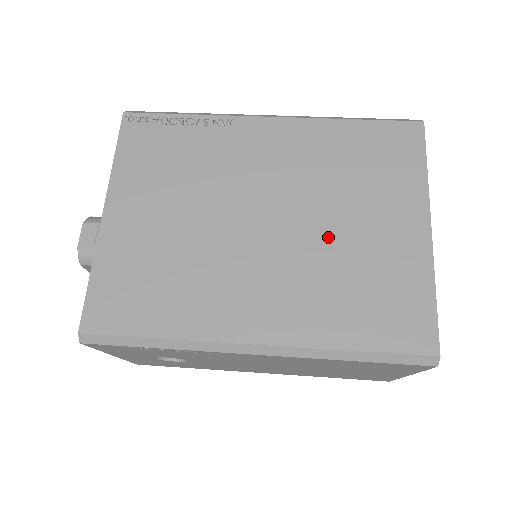
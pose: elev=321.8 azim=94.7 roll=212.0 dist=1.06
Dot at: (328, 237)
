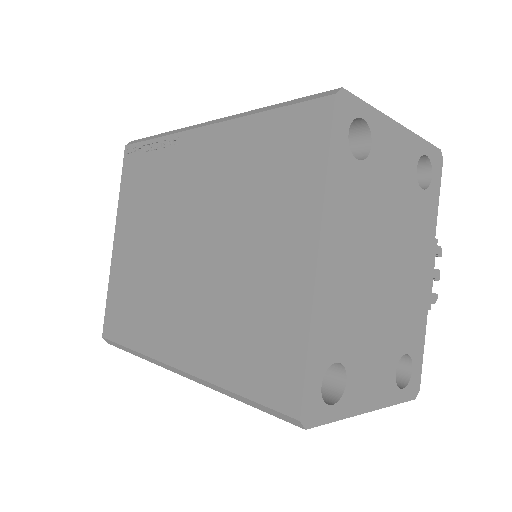
Dot at: (229, 266)
